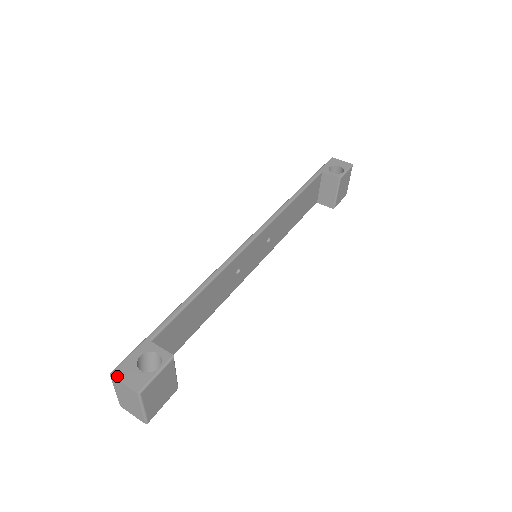
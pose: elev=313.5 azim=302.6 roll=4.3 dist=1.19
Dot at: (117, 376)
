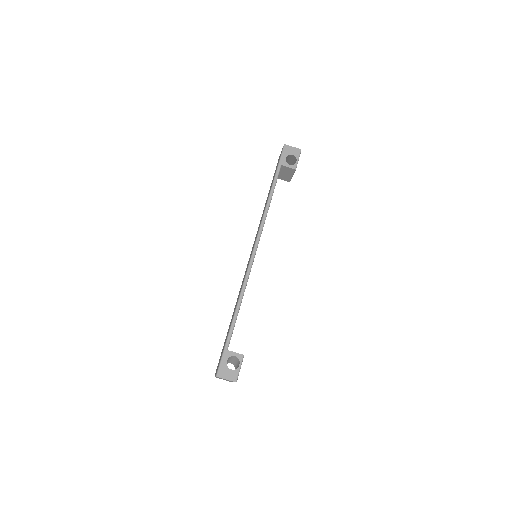
Dot at: (221, 377)
